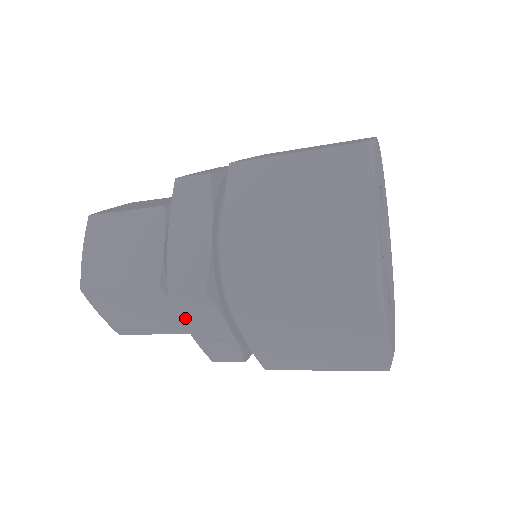
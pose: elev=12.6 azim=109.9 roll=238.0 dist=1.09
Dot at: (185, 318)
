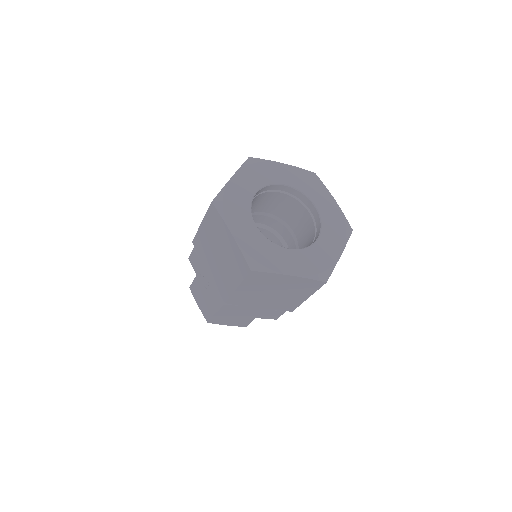
Dot at: (197, 274)
